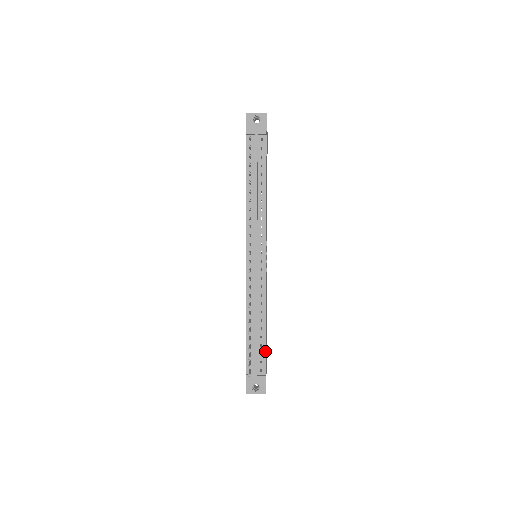
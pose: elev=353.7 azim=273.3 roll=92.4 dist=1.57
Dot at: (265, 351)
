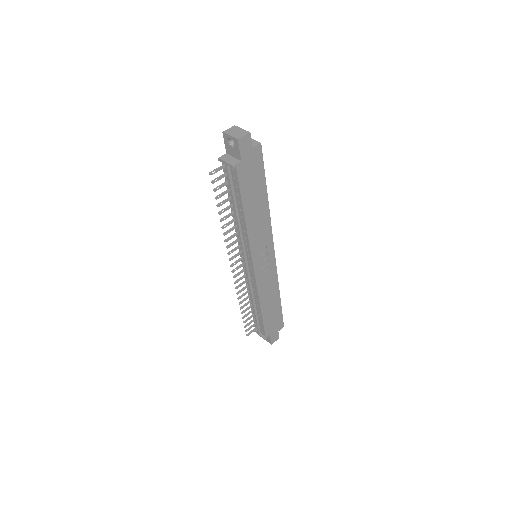
Dot at: (263, 324)
